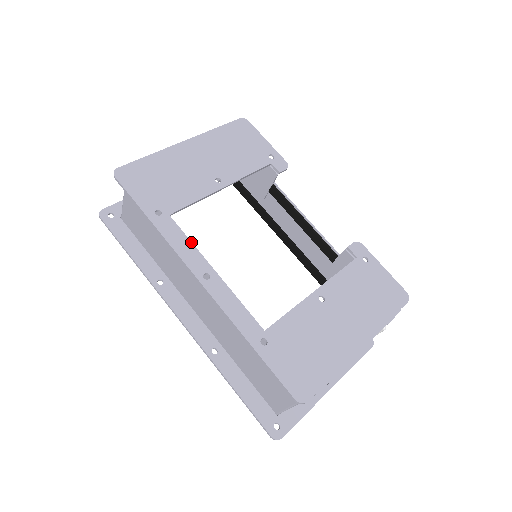
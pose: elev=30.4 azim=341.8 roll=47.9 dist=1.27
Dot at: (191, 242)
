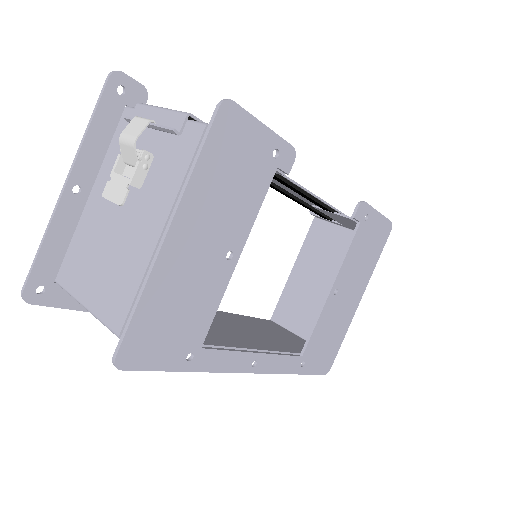
Dot at: (232, 351)
